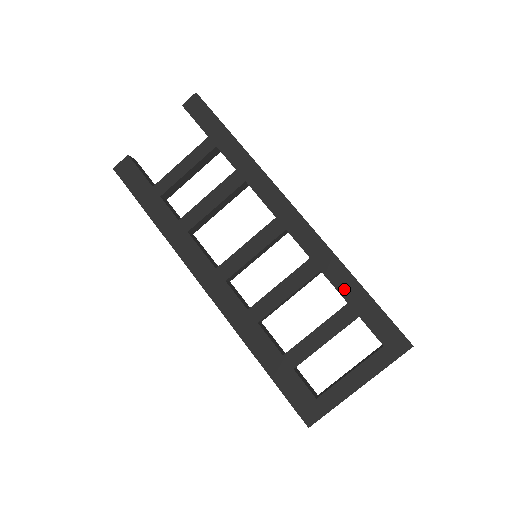
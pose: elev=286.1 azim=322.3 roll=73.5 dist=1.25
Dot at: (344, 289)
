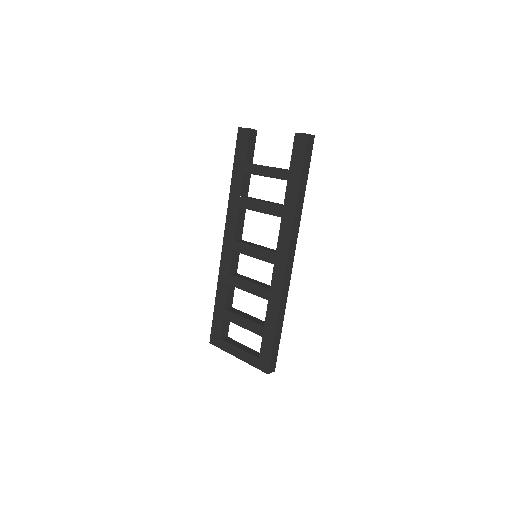
Dot at: (268, 320)
